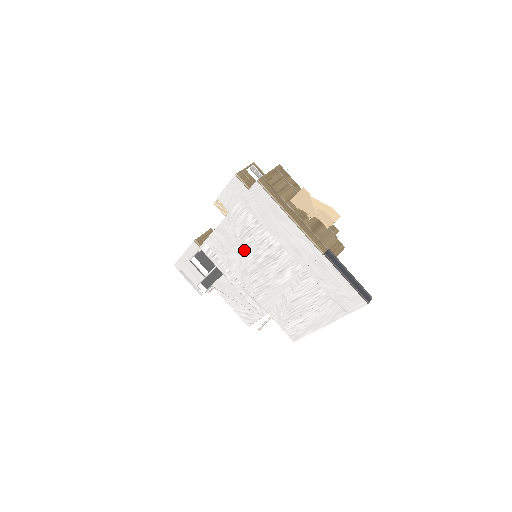
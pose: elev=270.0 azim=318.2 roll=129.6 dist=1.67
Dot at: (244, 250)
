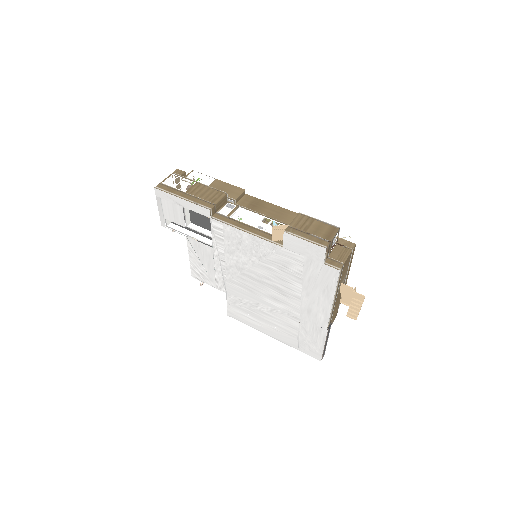
Dot at: (260, 266)
